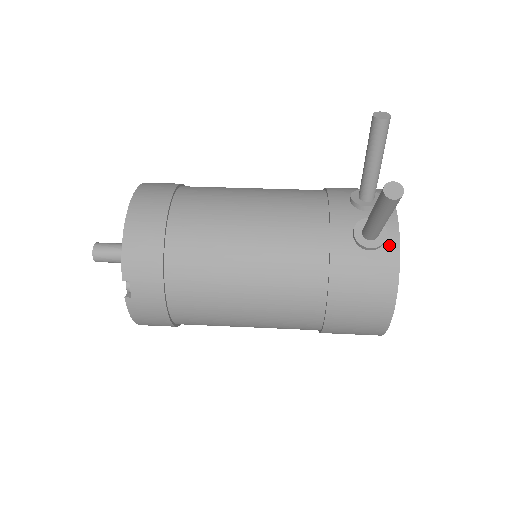
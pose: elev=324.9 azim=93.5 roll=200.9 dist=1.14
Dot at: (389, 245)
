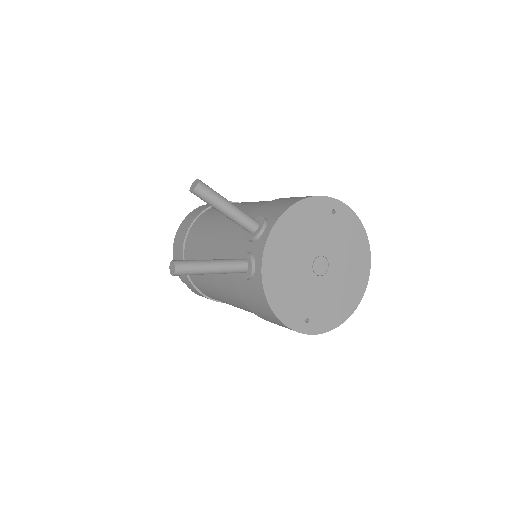
Dot at: (257, 276)
